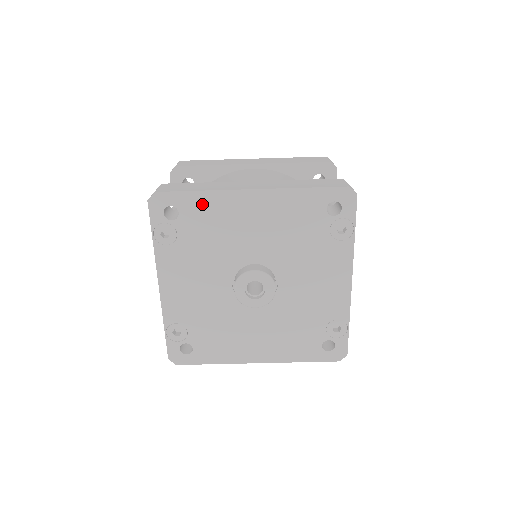
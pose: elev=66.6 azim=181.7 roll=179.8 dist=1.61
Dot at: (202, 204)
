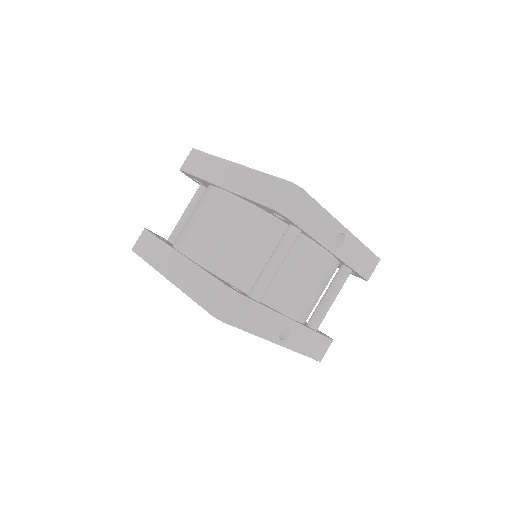
Dot at: occluded
